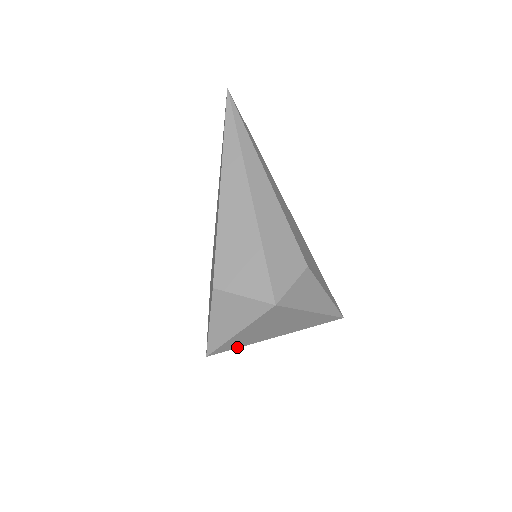
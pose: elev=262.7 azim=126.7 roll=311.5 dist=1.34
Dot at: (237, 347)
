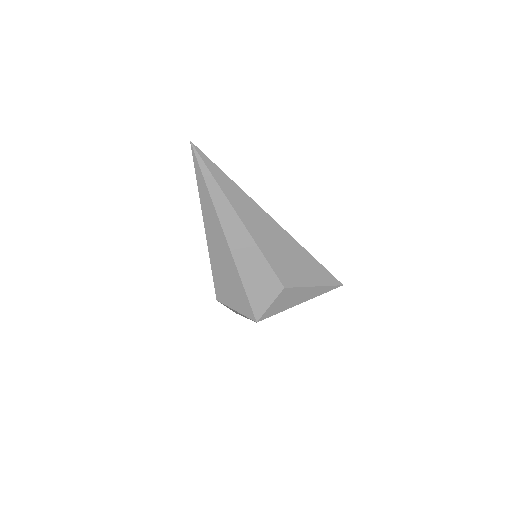
Dot at: occluded
